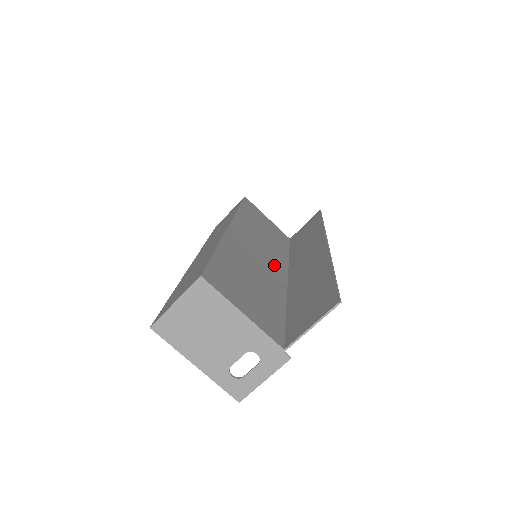
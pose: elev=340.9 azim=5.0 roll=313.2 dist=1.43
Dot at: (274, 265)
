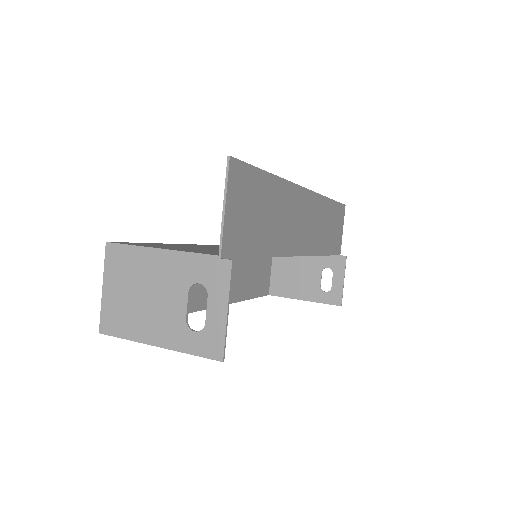
Dot at: occluded
